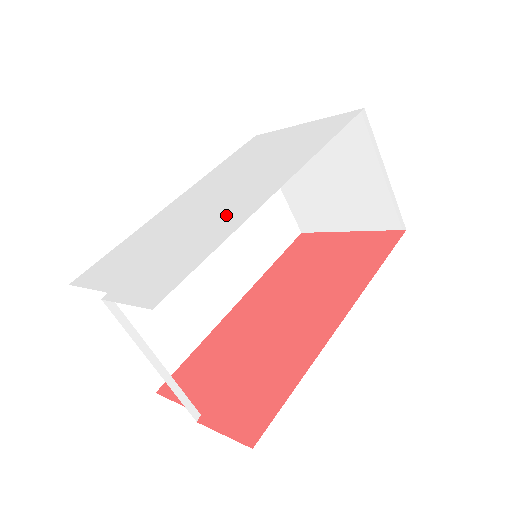
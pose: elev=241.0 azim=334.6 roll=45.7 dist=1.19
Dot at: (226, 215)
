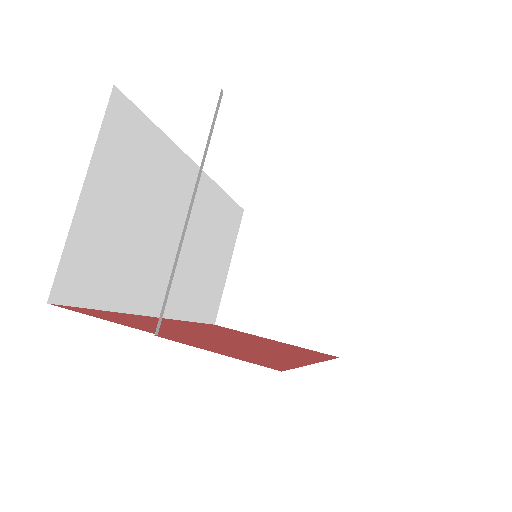
Dot at: occluded
